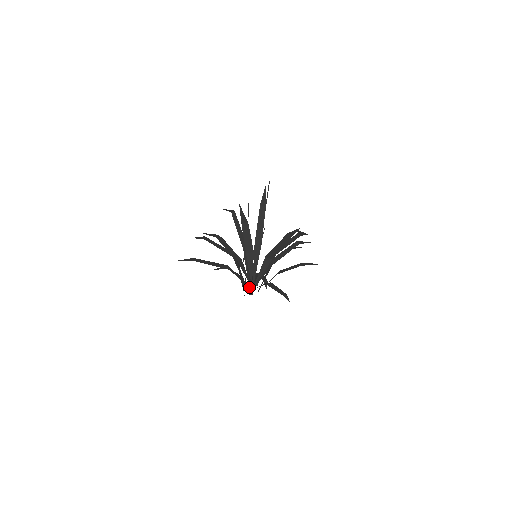
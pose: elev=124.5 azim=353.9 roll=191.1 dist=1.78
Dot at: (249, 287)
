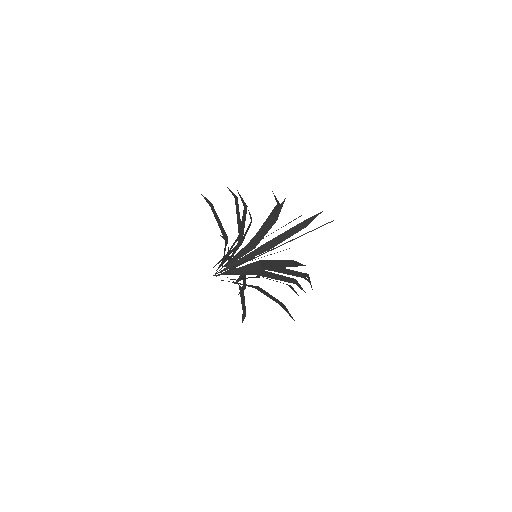
Dot at: (221, 268)
